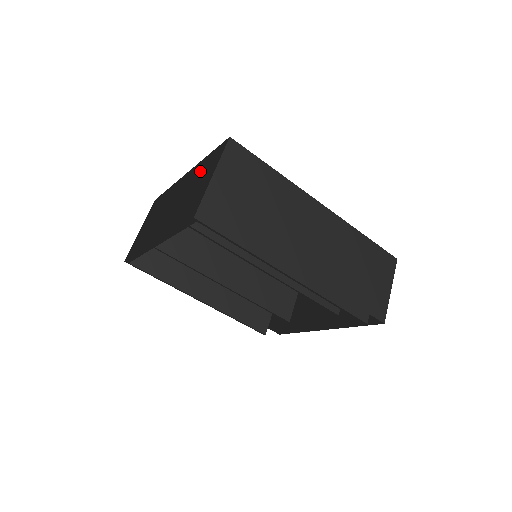
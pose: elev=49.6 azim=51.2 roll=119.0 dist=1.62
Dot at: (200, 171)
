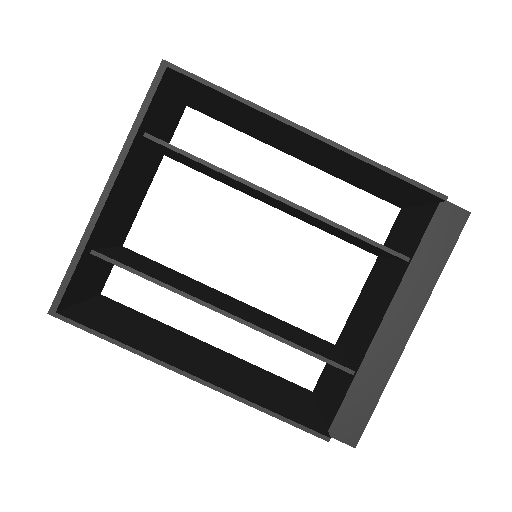
Dot at: occluded
